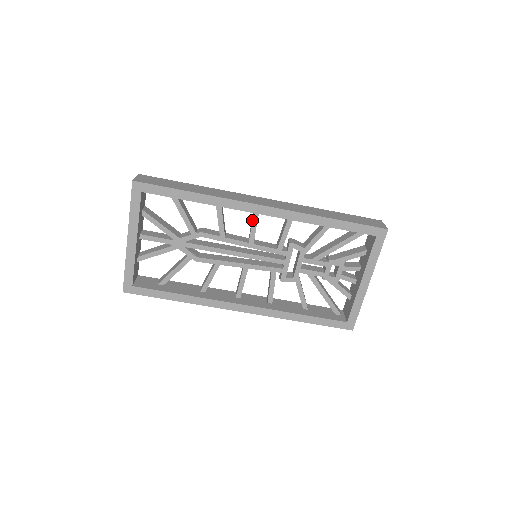
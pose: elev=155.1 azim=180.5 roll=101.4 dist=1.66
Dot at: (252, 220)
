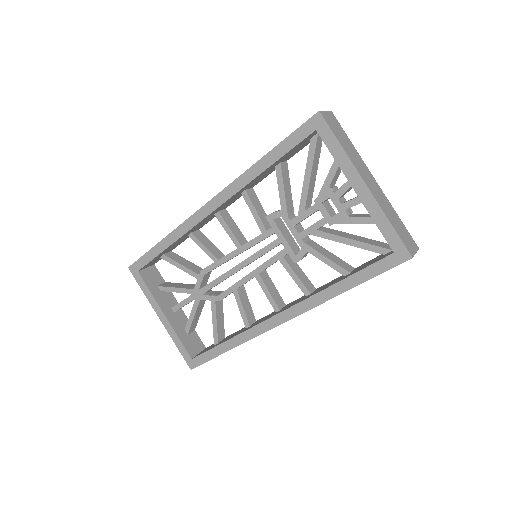
Dot at: occluded
